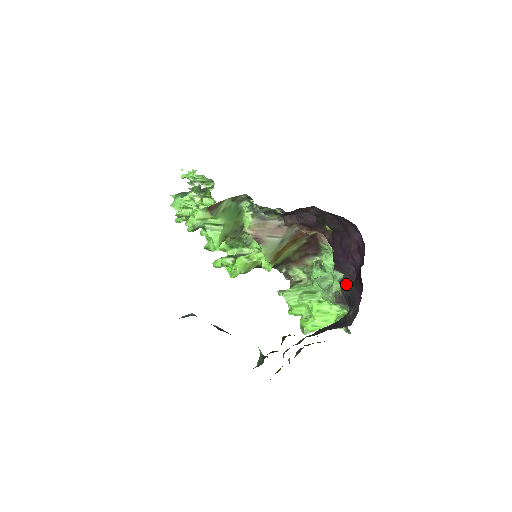
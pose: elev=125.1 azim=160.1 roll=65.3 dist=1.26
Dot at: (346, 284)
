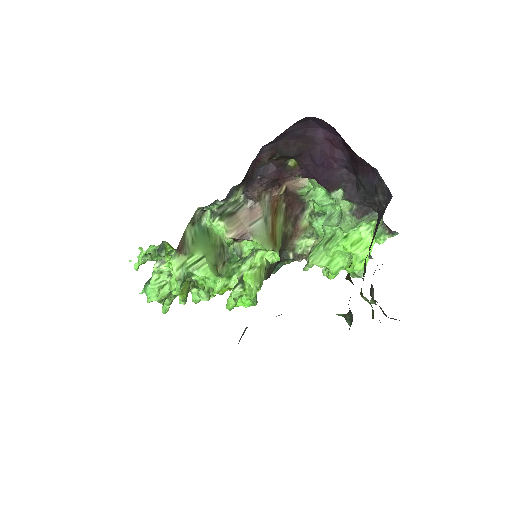
Dot at: (351, 191)
